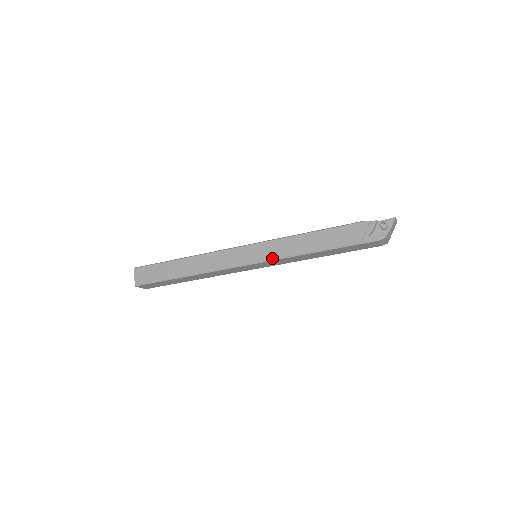
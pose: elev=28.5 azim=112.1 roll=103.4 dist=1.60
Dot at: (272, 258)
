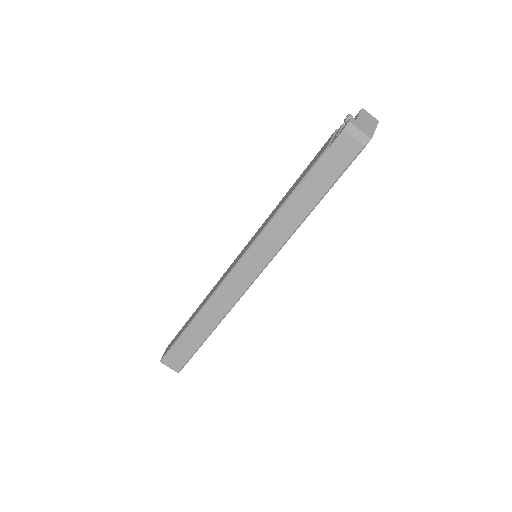
Dot at: (258, 234)
